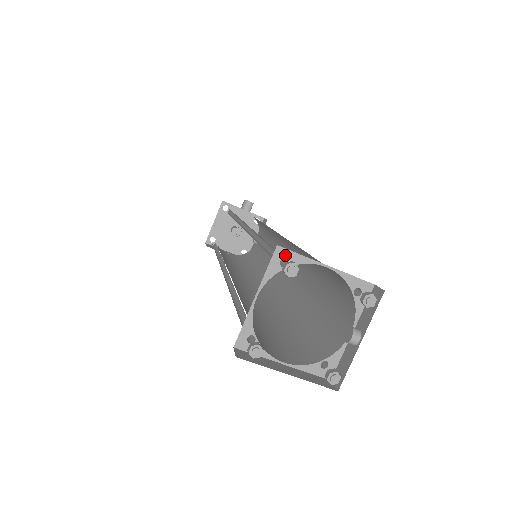
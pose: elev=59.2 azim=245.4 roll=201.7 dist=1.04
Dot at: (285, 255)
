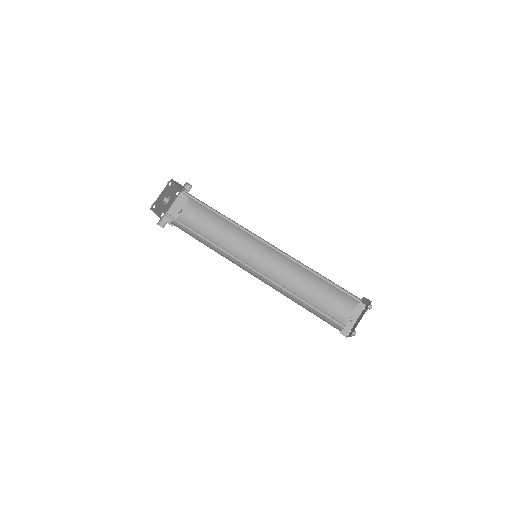
Dot at: occluded
